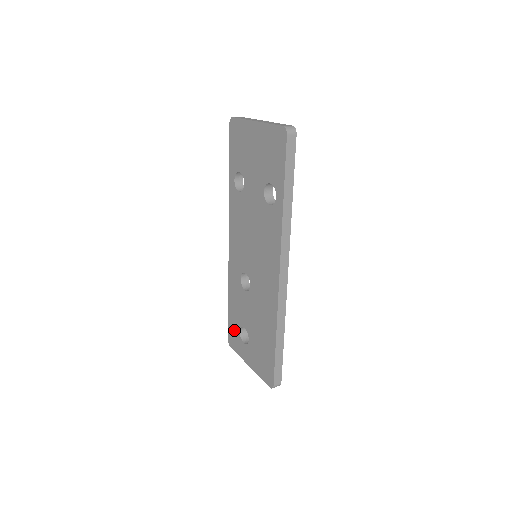
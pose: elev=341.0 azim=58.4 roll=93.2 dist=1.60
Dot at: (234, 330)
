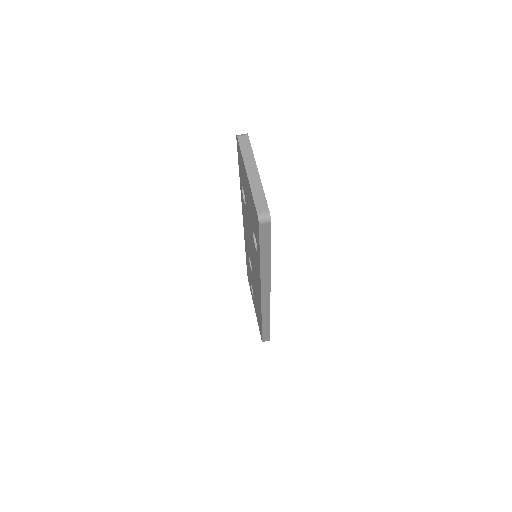
Dot at: occluded
